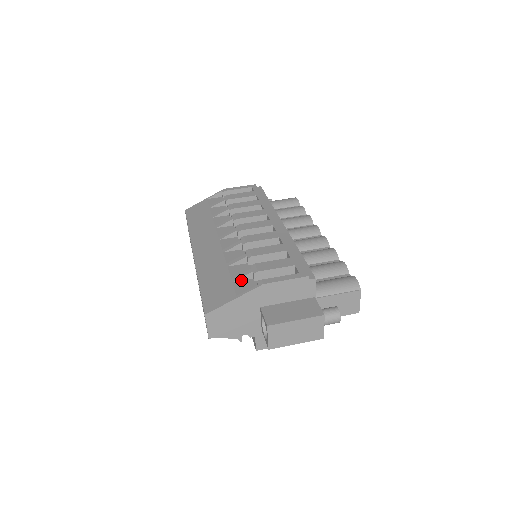
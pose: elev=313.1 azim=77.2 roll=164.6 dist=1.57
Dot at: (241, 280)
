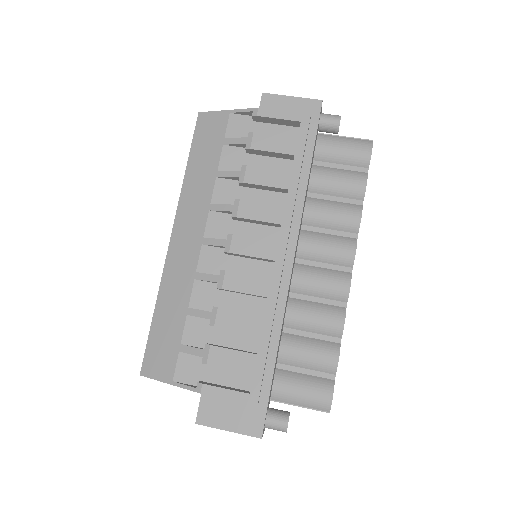
Dot at: (190, 353)
